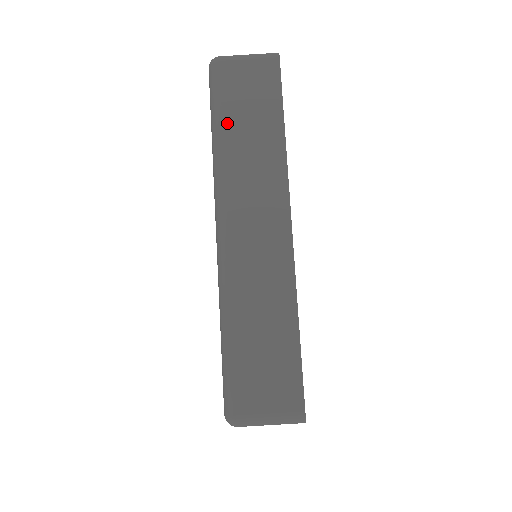
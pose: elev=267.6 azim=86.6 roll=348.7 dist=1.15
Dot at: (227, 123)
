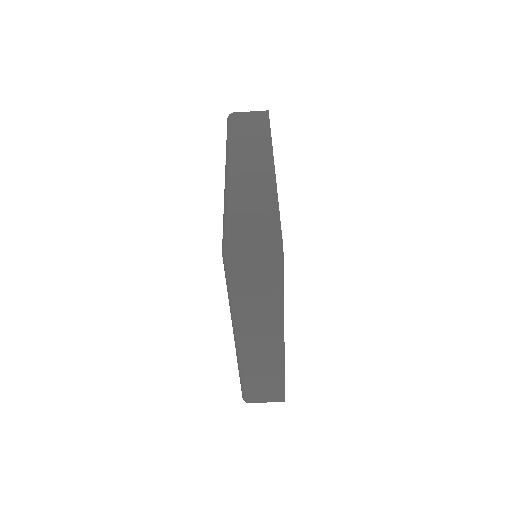
Dot at: (236, 131)
